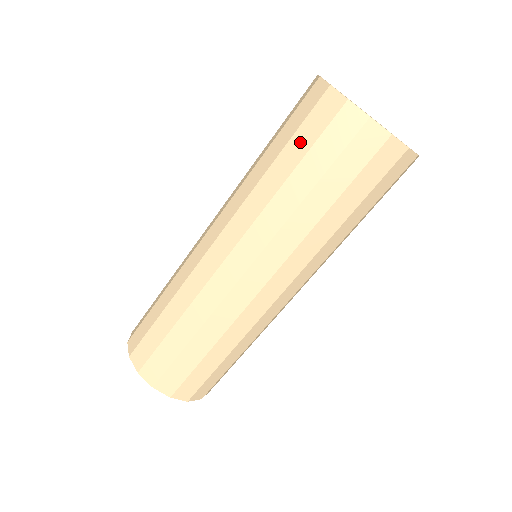
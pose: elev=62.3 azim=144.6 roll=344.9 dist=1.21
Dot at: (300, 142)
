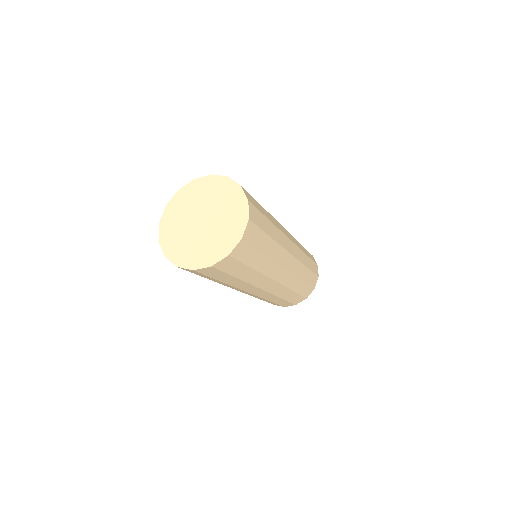
Dot at: (221, 277)
